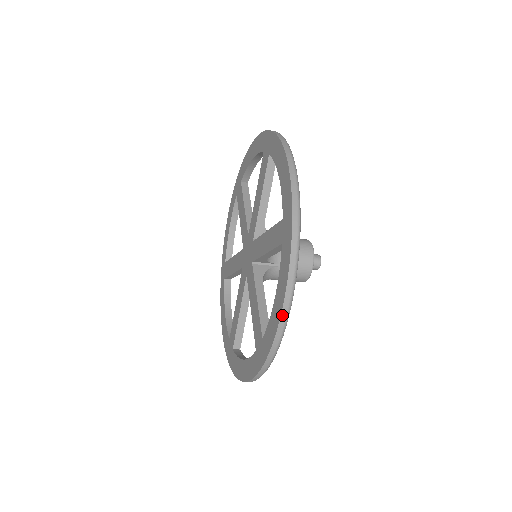
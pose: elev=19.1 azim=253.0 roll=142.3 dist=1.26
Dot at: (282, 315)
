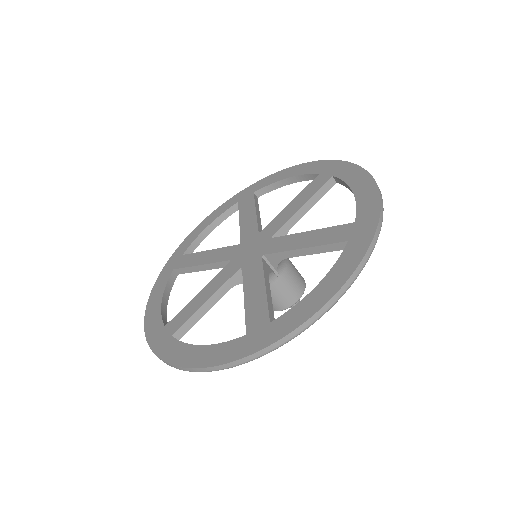
Dot at: (376, 183)
